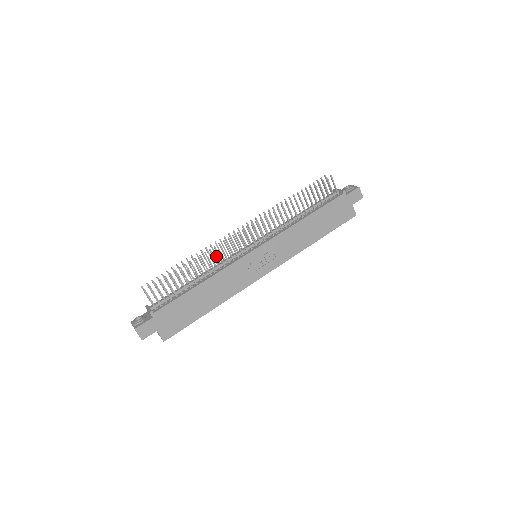
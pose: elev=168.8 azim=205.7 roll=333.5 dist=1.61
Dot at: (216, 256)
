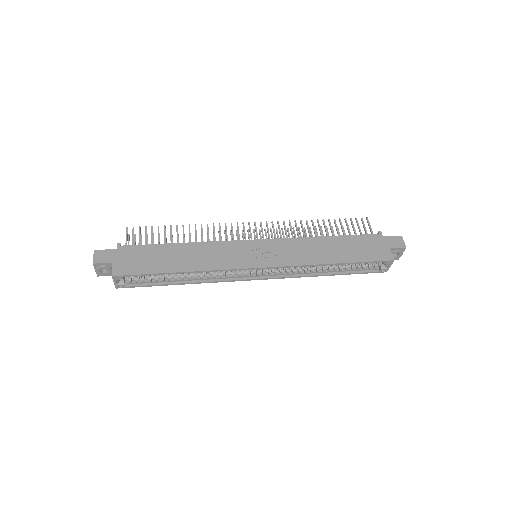
Dot at: occluded
